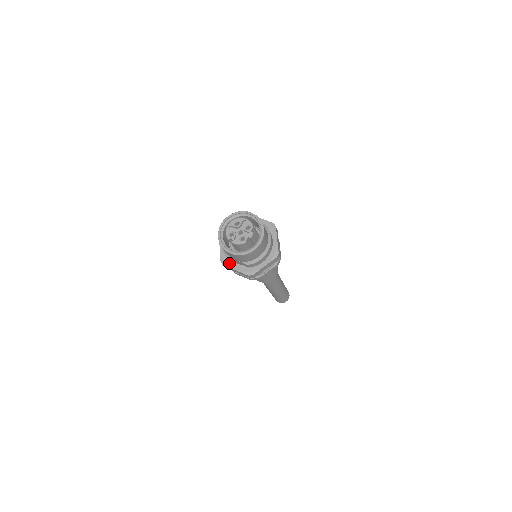
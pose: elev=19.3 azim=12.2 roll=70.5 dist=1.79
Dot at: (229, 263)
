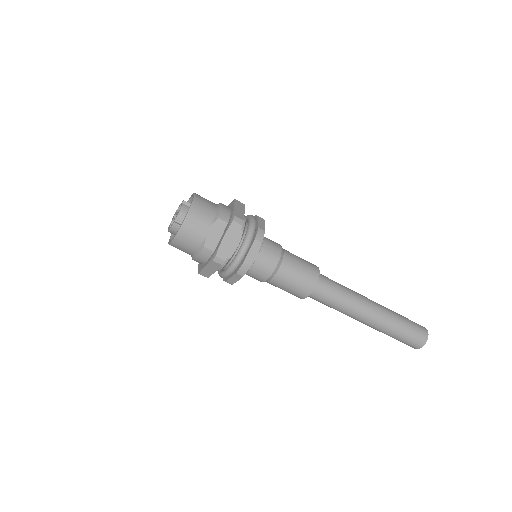
Dot at: (216, 249)
